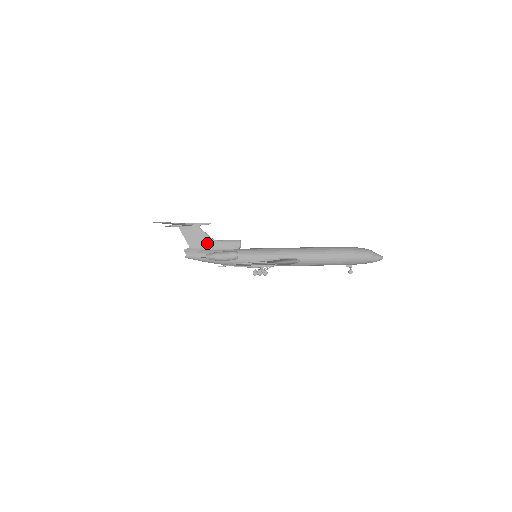
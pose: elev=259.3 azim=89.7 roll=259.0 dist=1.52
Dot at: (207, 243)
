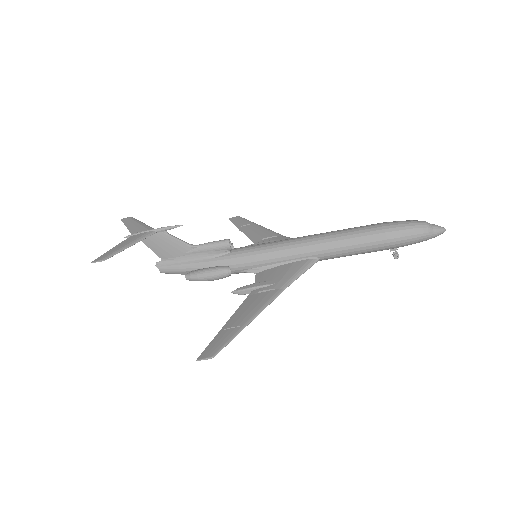
Dot at: (183, 252)
